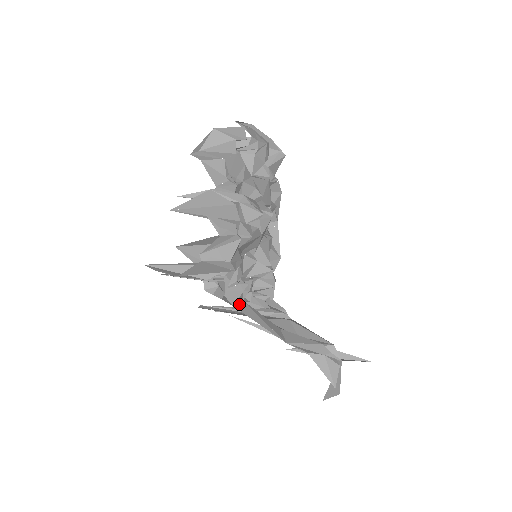
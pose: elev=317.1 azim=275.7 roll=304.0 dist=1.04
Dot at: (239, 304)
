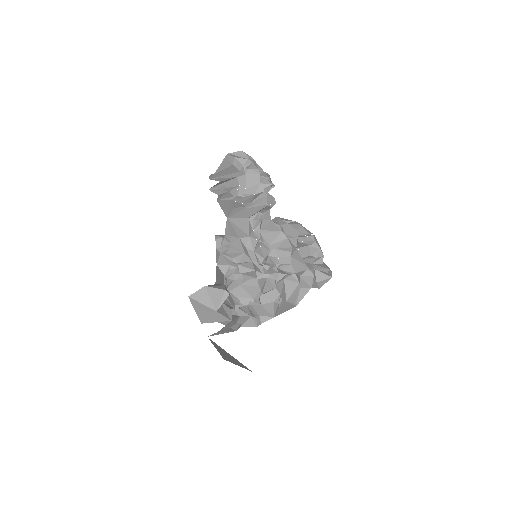
Dot at: (220, 270)
